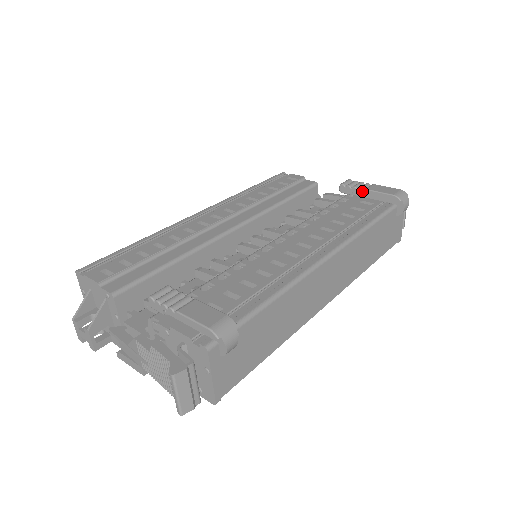
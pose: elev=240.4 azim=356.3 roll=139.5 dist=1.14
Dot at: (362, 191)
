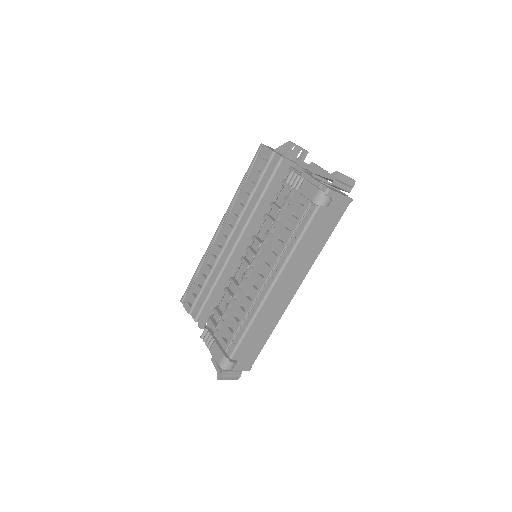
Dot at: occluded
